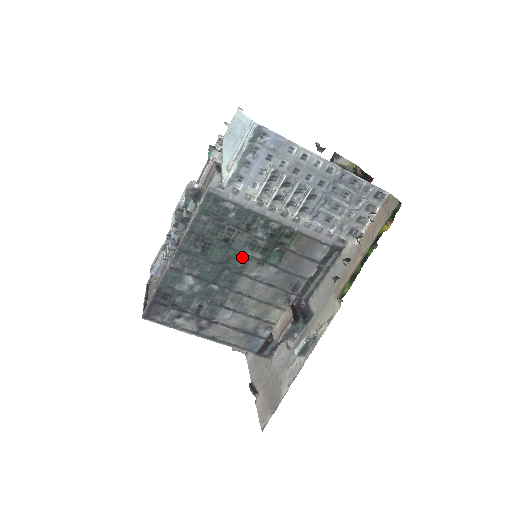
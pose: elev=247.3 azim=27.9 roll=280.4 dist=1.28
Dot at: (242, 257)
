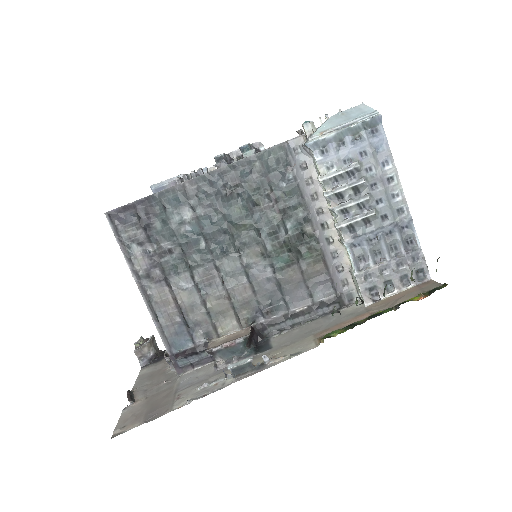
Dot at: (254, 234)
